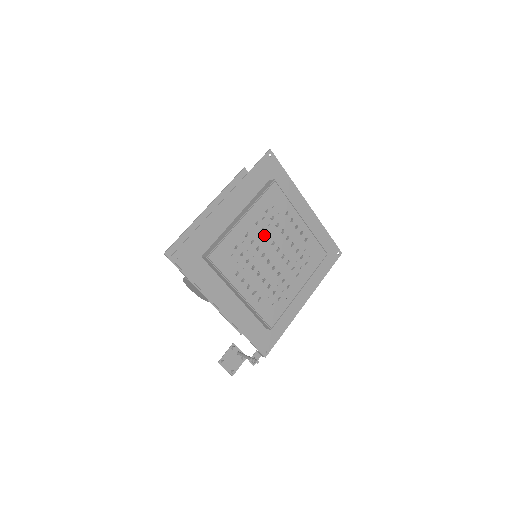
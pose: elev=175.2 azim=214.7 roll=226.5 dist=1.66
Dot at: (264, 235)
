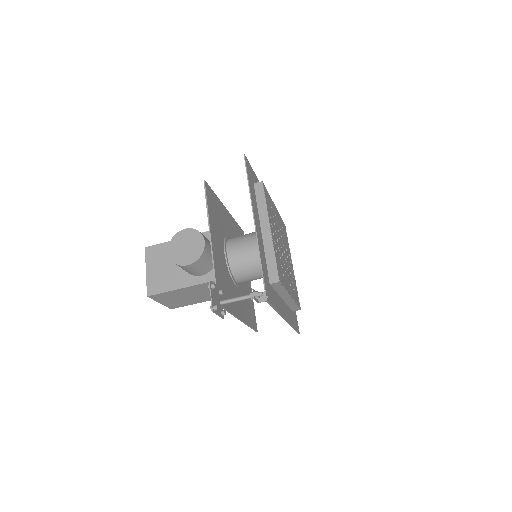
Dot at: (280, 232)
